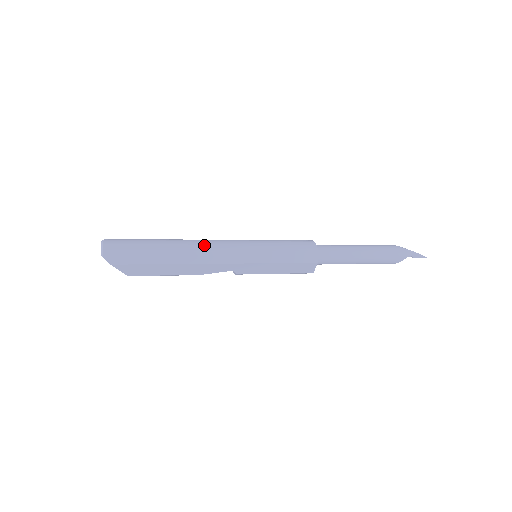
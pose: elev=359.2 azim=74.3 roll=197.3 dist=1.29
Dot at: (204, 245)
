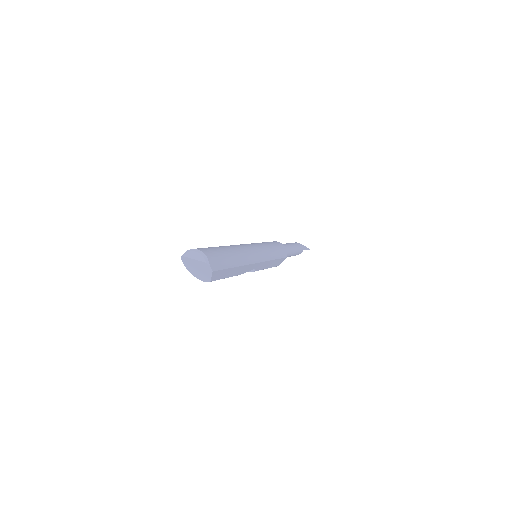
Dot at: (246, 249)
